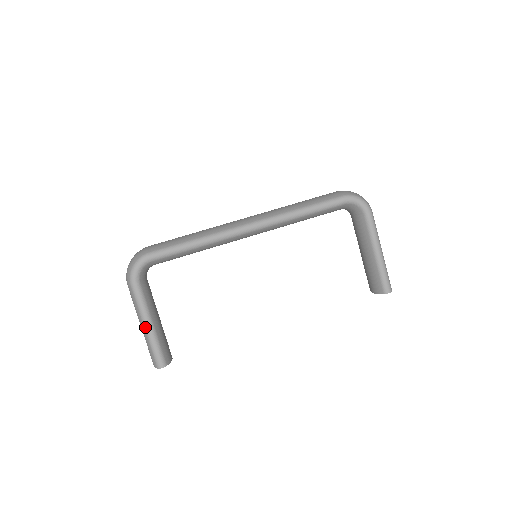
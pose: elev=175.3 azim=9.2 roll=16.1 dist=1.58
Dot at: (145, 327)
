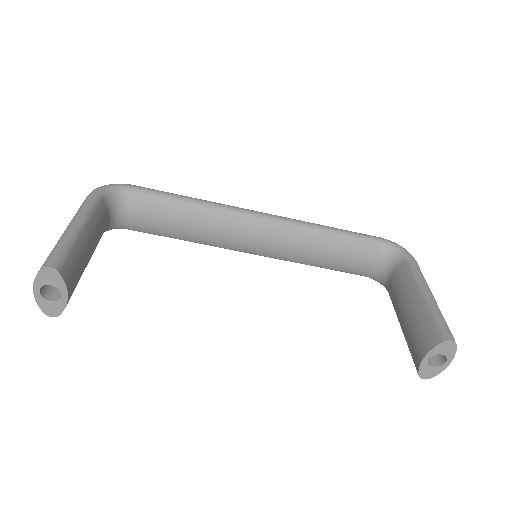
Dot at: (70, 225)
